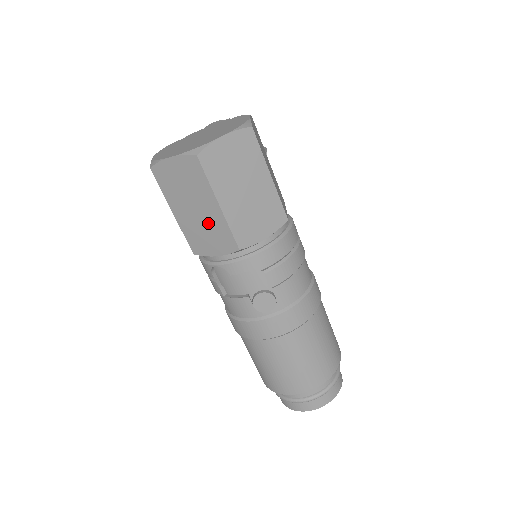
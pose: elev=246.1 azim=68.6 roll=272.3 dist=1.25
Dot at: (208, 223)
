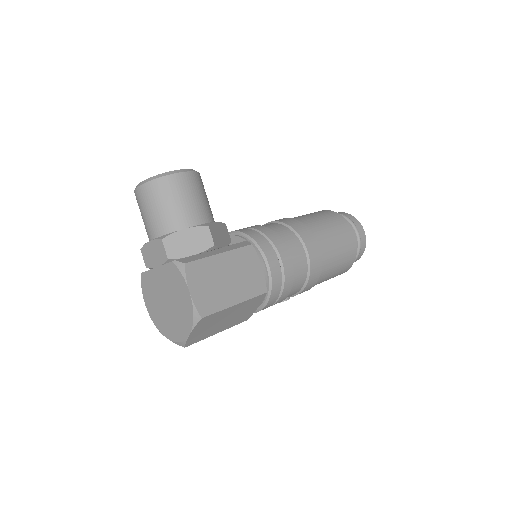
Dot at: occluded
